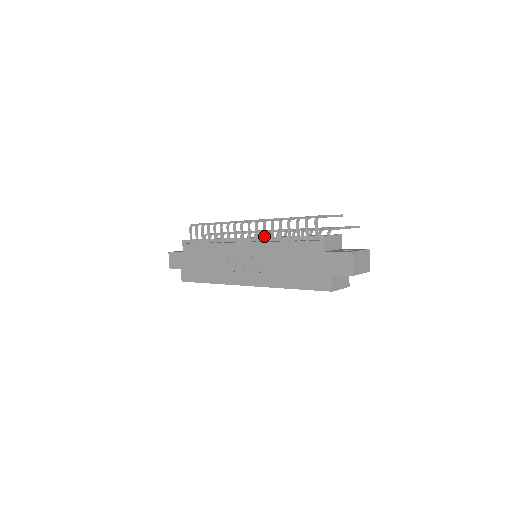
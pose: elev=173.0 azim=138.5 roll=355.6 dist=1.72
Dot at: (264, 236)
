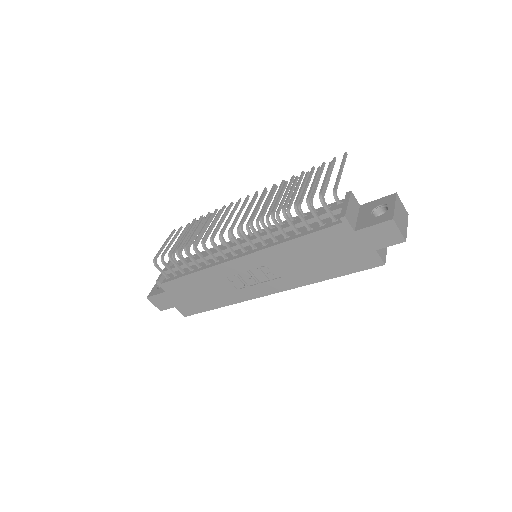
Dot at: (261, 241)
